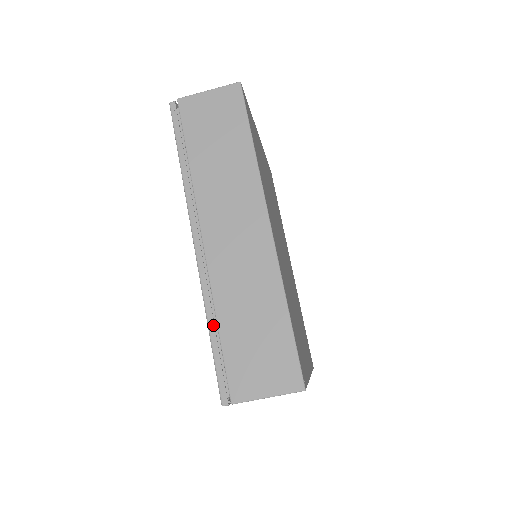
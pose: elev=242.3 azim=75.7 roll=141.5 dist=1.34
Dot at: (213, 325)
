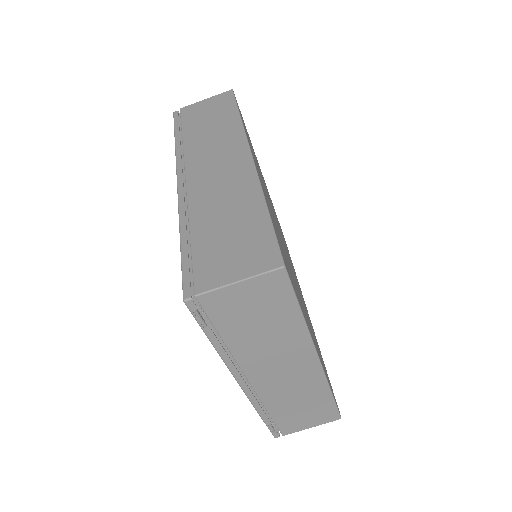
Dot at: (185, 233)
